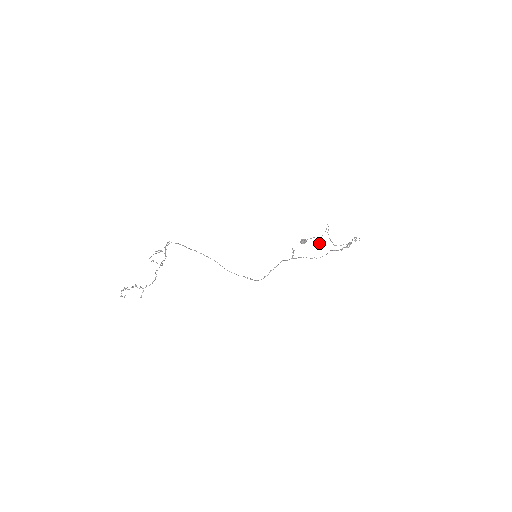
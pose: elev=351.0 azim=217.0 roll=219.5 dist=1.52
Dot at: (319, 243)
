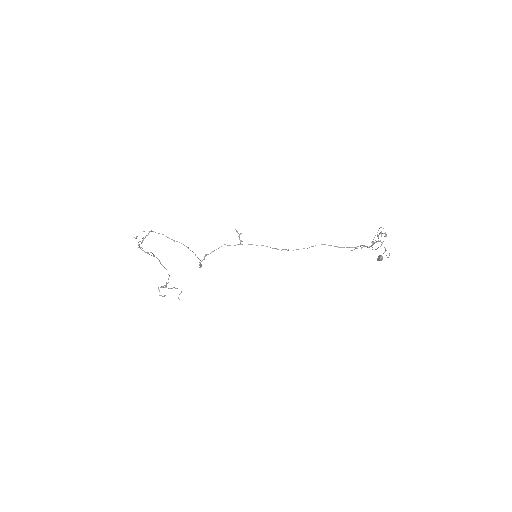
Dot at: occluded
